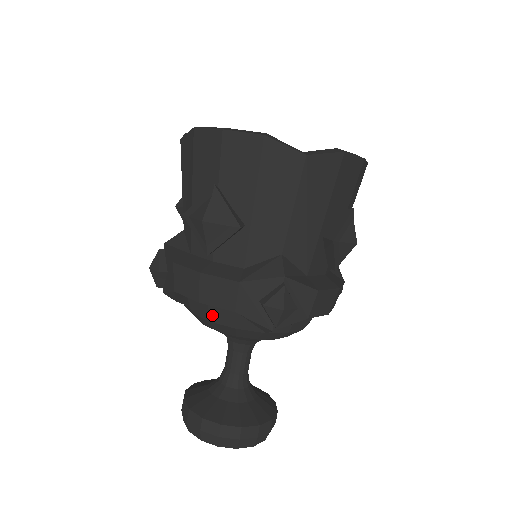
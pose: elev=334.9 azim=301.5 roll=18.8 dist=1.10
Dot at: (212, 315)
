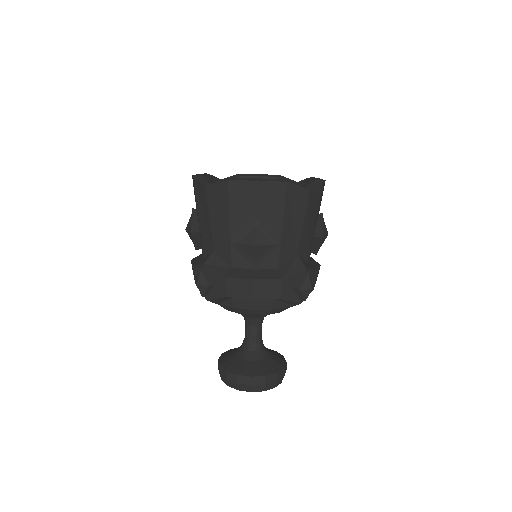
Dot at: (256, 305)
